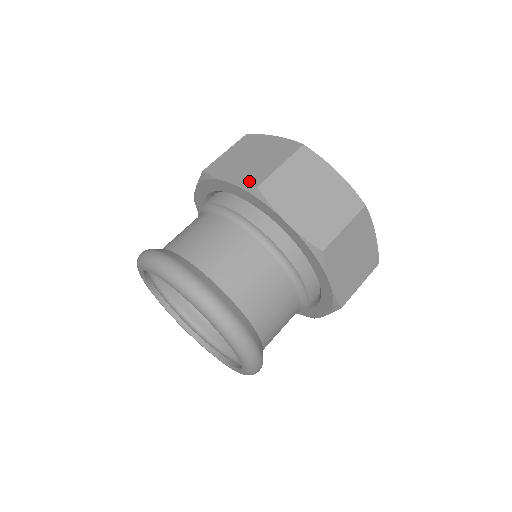
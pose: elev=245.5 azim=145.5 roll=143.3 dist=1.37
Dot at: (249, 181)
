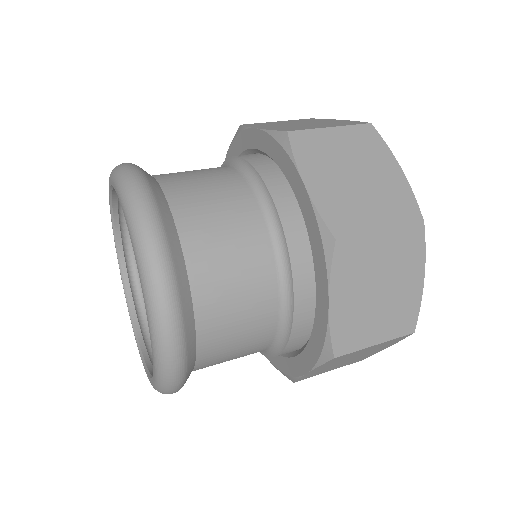
Dot at: (282, 129)
